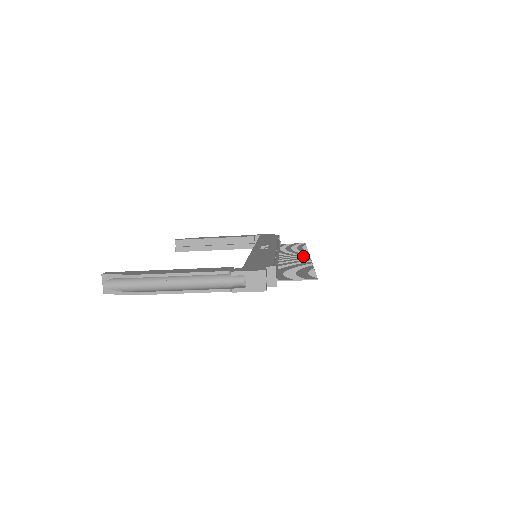
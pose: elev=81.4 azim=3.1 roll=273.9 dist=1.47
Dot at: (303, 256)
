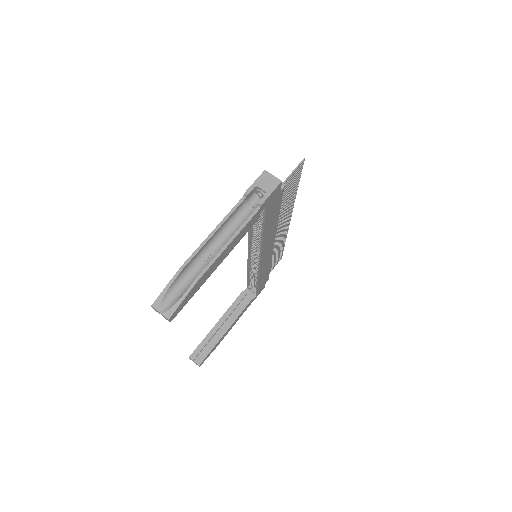
Dot at: (286, 224)
